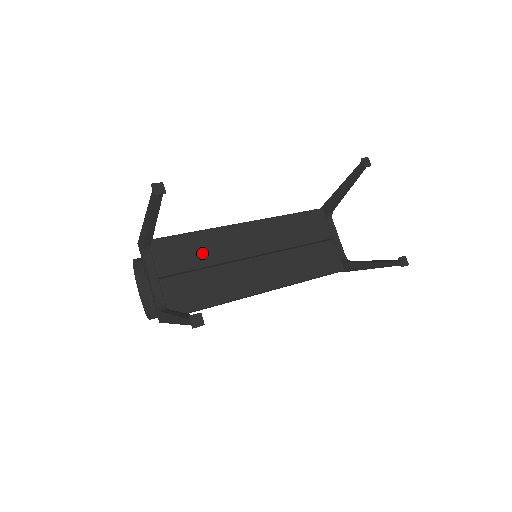
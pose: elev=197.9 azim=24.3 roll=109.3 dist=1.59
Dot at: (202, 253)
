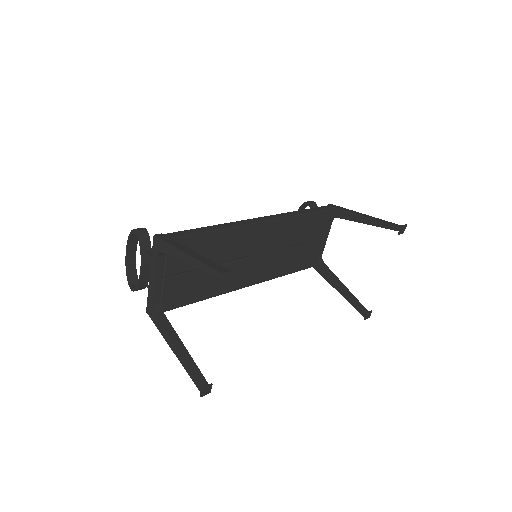
Dot at: (212, 253)
